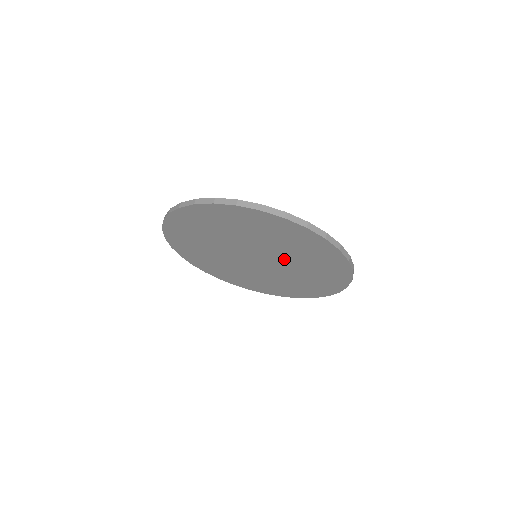
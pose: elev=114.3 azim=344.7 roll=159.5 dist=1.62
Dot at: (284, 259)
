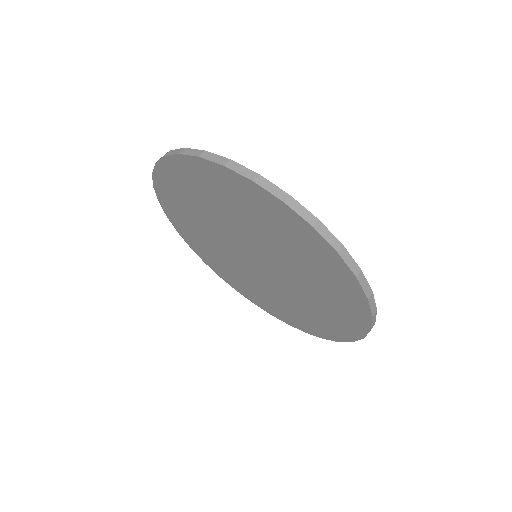
Dot at: (276, 256)
